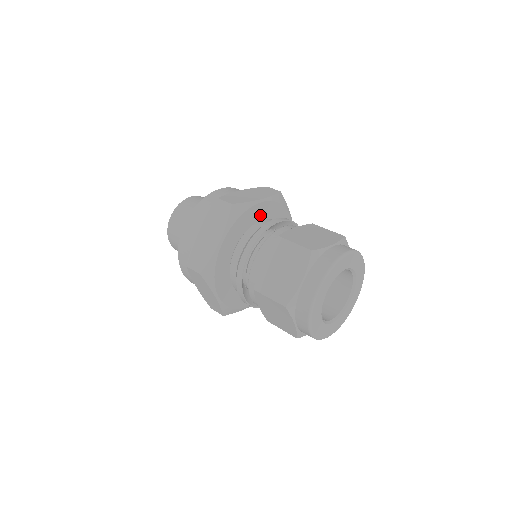
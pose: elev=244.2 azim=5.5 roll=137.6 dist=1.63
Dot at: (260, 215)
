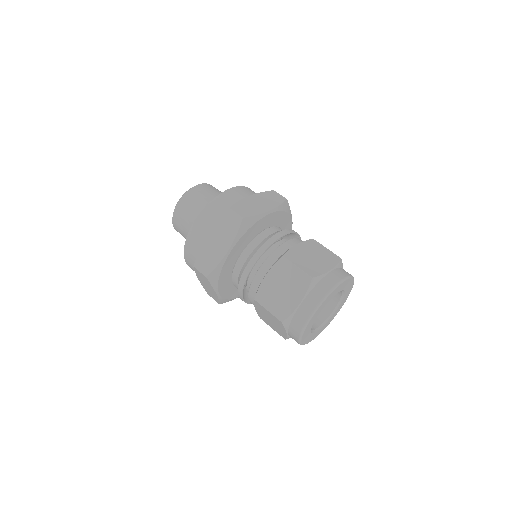
Dot at: (266, 224)
